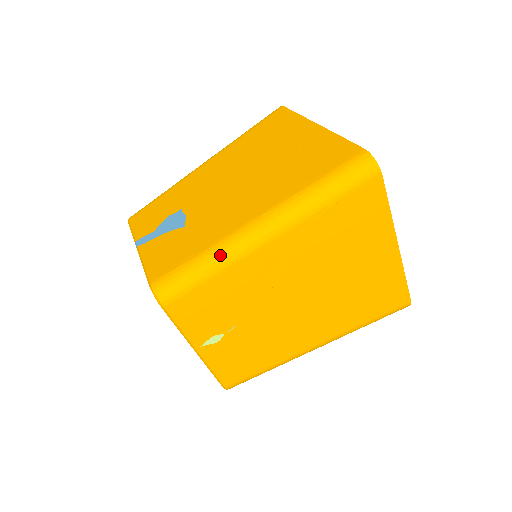
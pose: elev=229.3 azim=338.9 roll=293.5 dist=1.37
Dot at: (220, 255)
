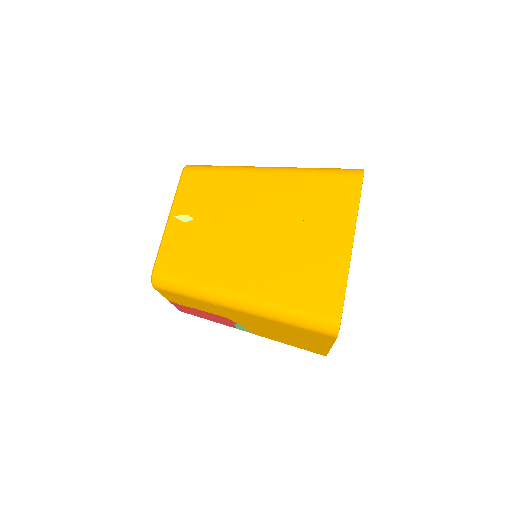
Dot at: (236, 166)
